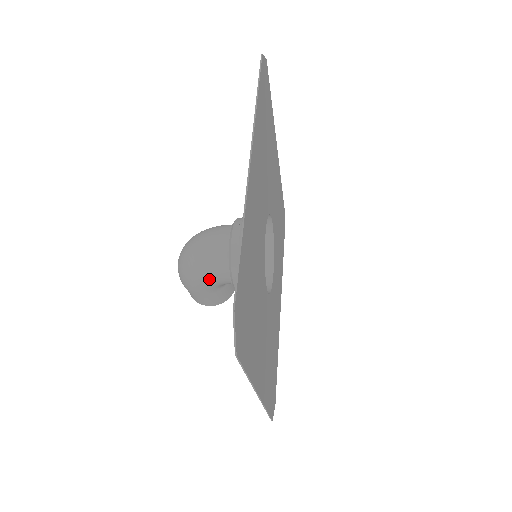
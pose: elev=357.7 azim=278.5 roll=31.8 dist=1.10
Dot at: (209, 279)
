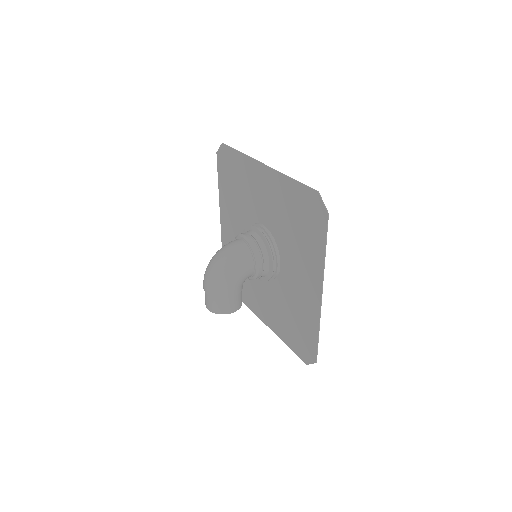
Dot at: (241, 271)
